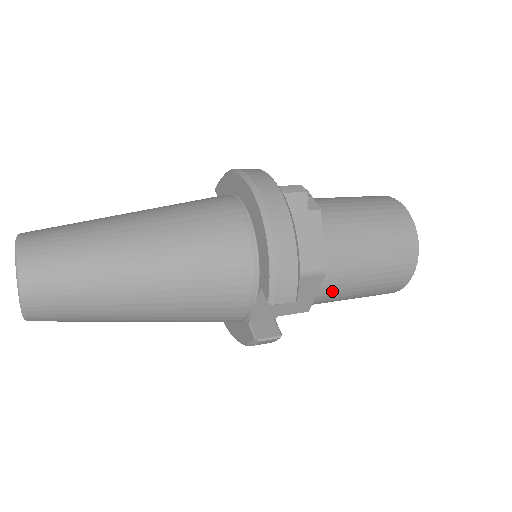
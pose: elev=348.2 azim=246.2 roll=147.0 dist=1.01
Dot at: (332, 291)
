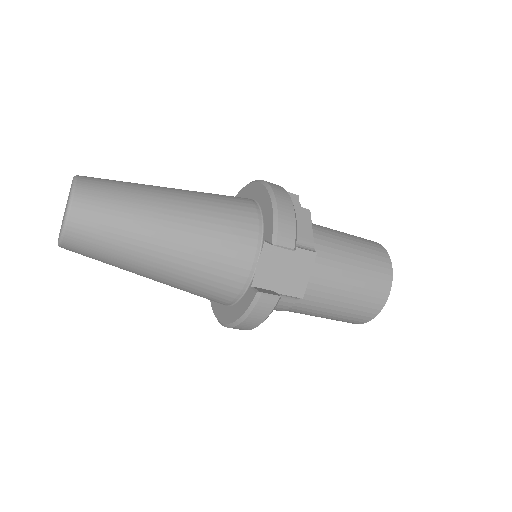
Dot at: (323, 280)
